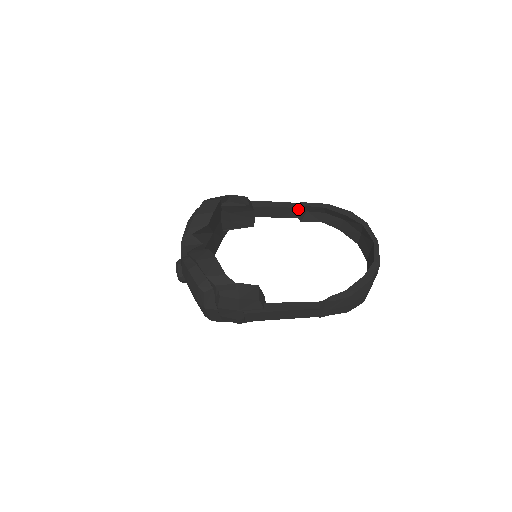
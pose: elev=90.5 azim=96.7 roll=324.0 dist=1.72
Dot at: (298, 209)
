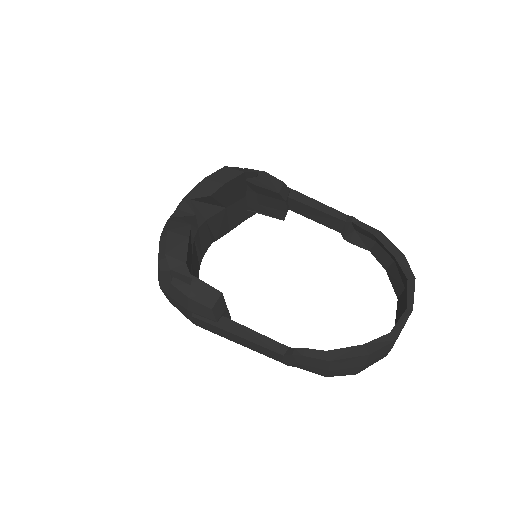
Dot at: (343, 222)
